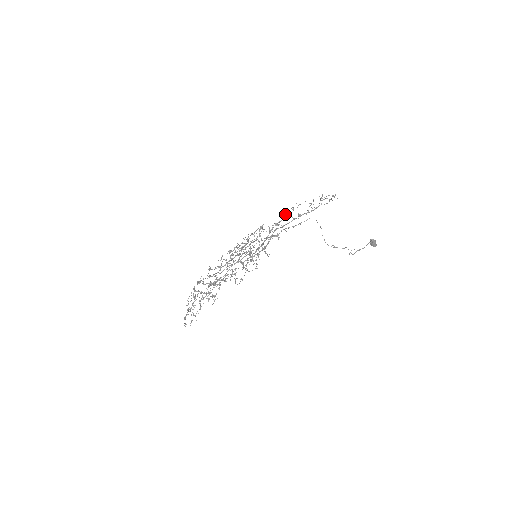
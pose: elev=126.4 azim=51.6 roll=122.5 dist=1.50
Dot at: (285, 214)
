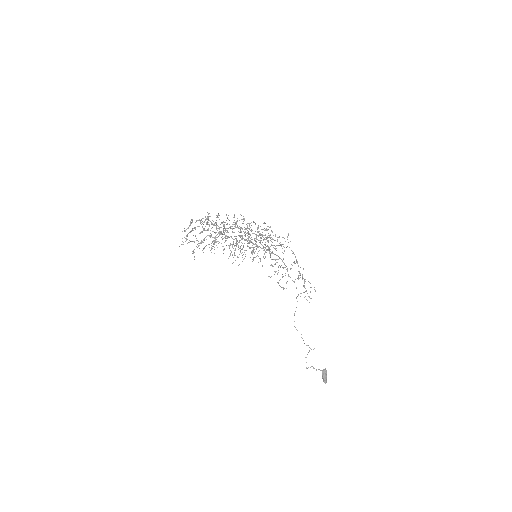
Dot at: occluded
